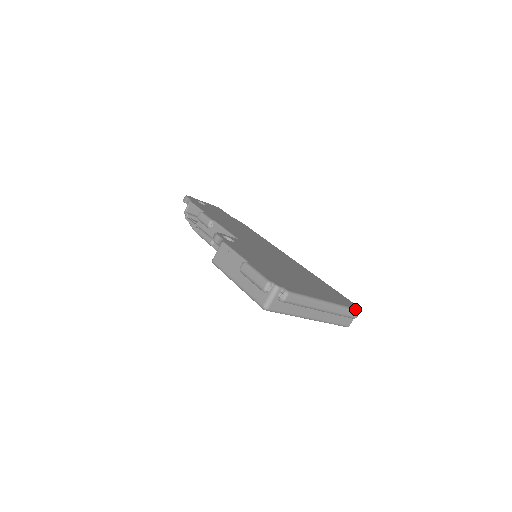
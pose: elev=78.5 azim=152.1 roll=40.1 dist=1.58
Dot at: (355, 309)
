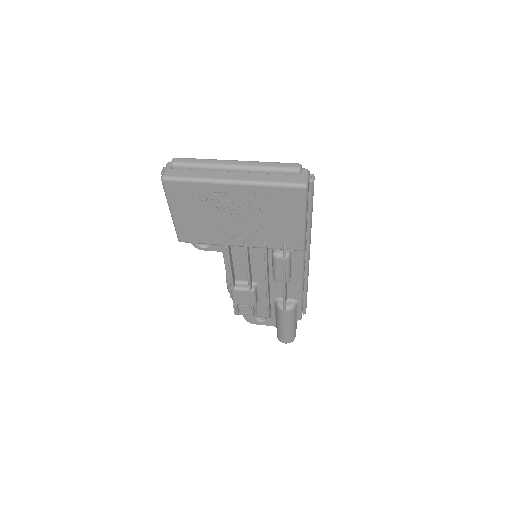
Dot at: (290, 164)
